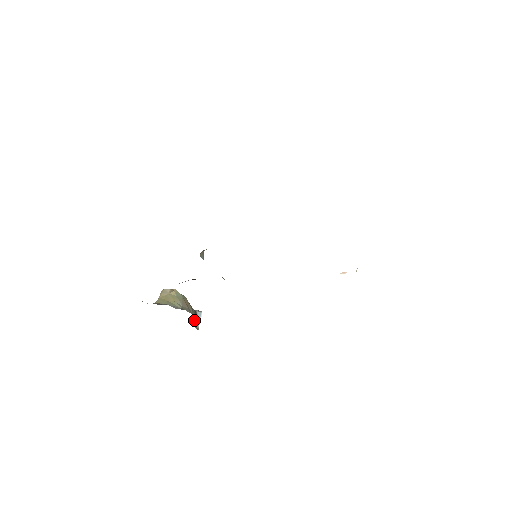
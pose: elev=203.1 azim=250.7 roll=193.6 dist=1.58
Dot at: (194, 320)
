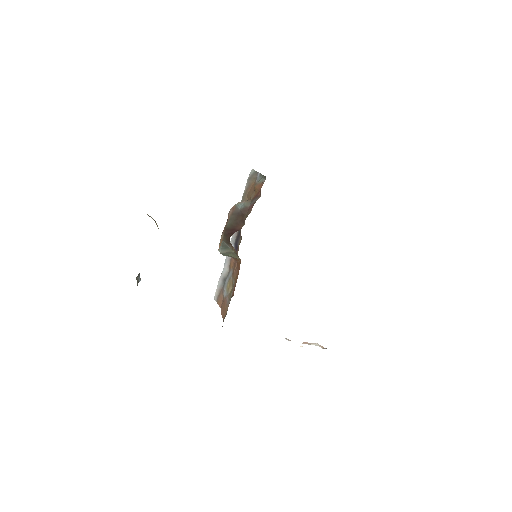
Dot at: (138, 274)
